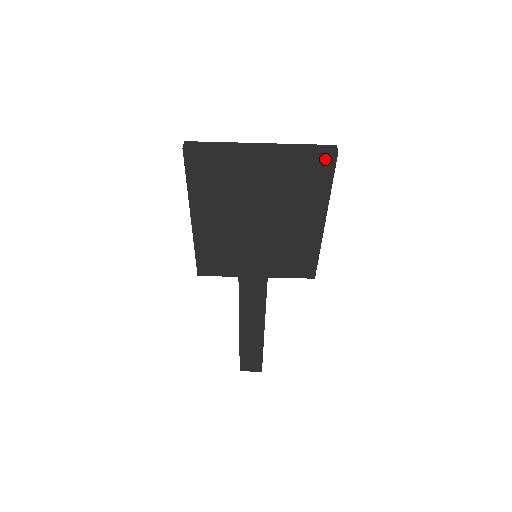
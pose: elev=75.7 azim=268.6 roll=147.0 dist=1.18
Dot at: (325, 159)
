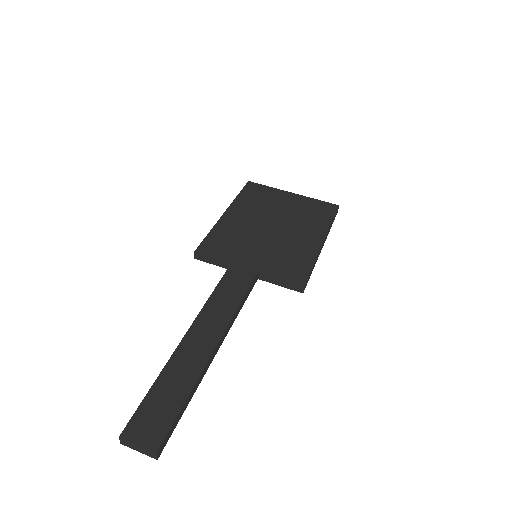
Dot at: (331, 206)
